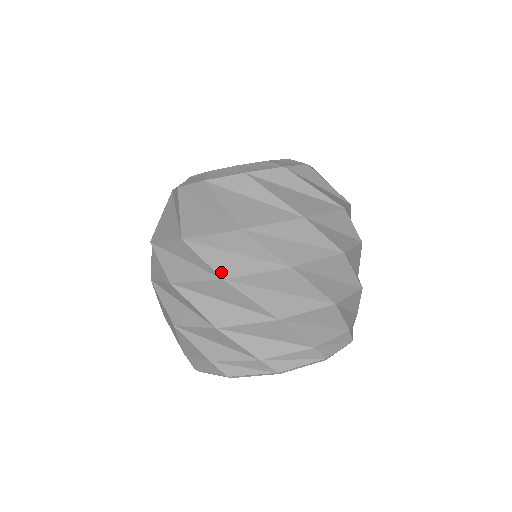
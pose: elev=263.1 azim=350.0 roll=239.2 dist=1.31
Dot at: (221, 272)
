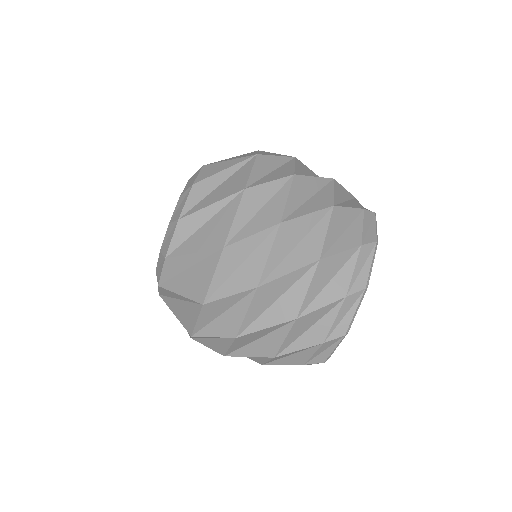
Dot at: (230, 335)
